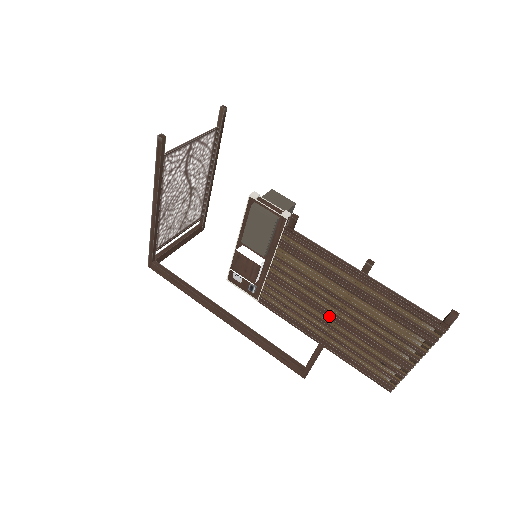
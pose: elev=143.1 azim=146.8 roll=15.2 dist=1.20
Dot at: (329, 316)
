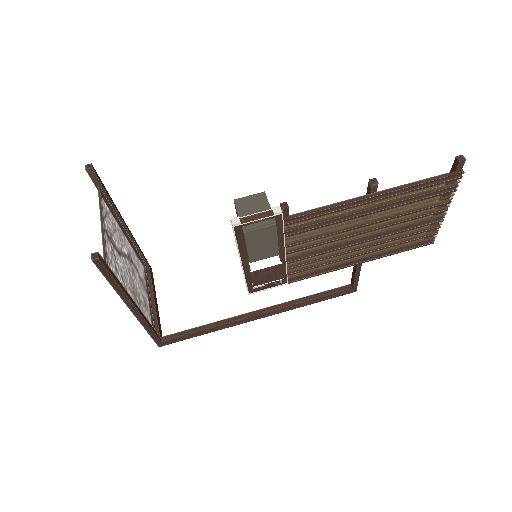
Dot at: (358, 242)
